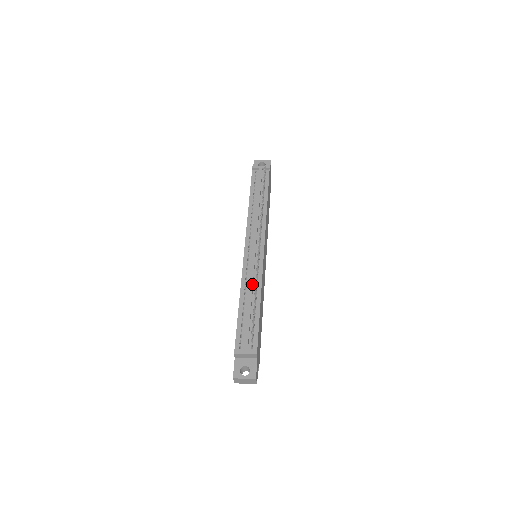
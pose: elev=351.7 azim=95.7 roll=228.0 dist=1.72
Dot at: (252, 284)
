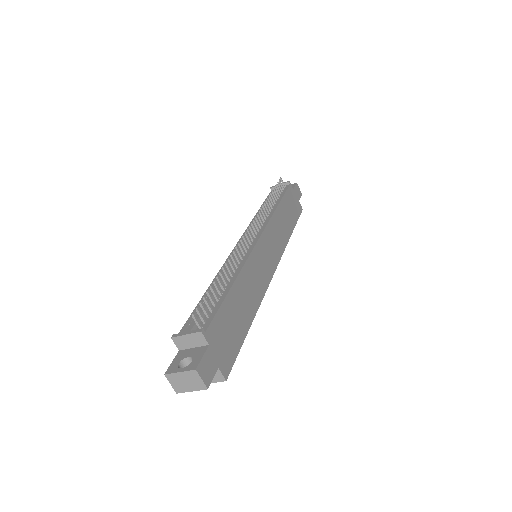
Dot at: occluded
